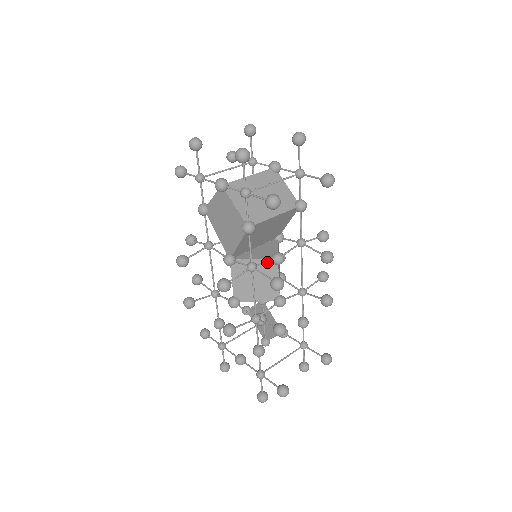
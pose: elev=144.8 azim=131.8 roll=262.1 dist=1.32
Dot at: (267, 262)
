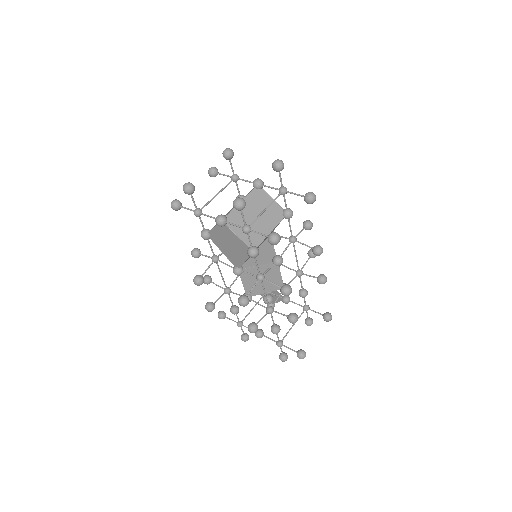
Dot at: occluded
